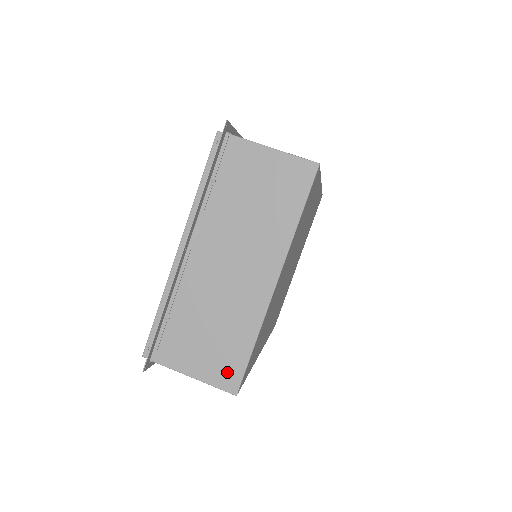
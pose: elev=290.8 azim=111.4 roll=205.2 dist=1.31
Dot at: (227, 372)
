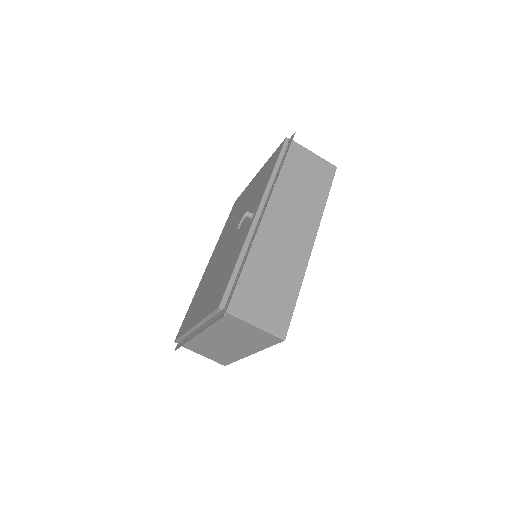
Dot at: (220, 361)
